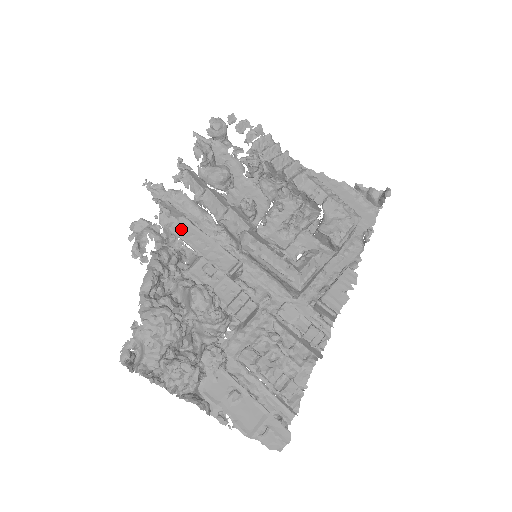
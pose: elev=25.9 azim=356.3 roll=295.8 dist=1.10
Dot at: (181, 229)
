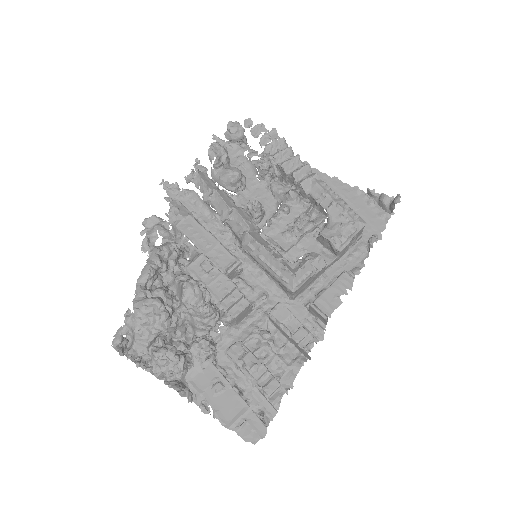
Dot at: (187, 227)
